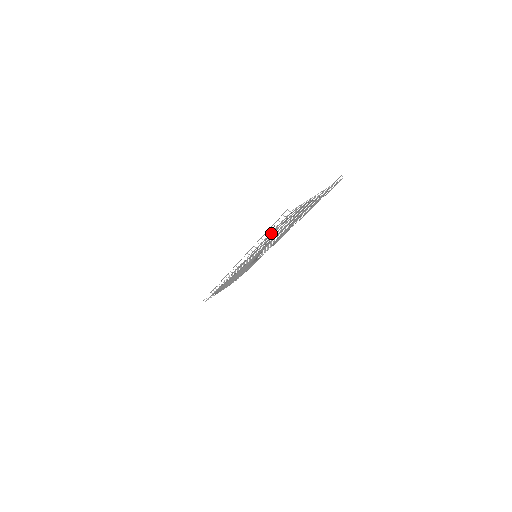
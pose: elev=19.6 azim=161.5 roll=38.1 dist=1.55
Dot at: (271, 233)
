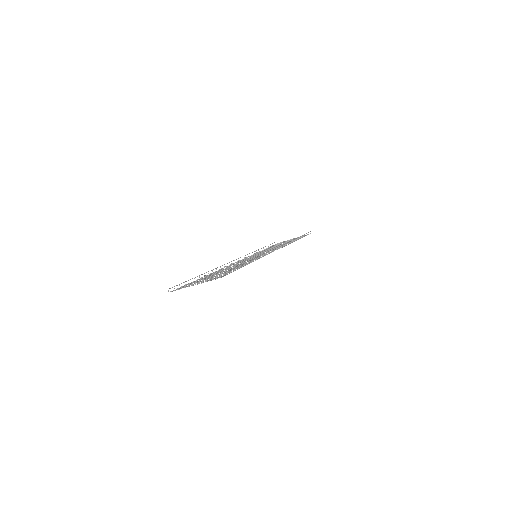
Dot at: occluded
